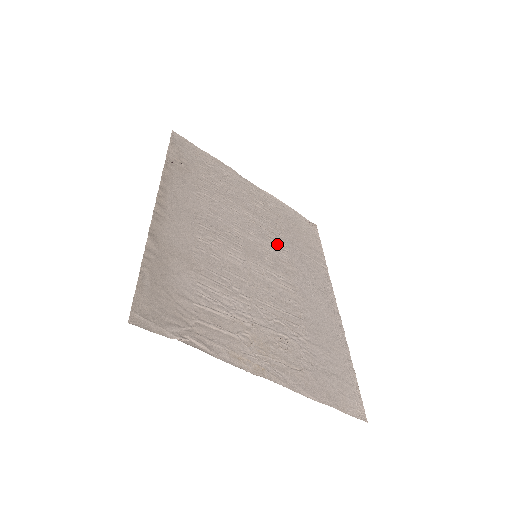
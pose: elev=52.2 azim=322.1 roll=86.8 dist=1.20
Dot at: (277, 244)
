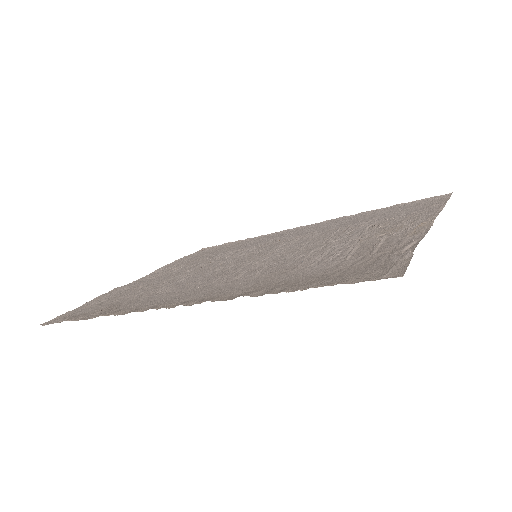
Dot at: (235, 253)
